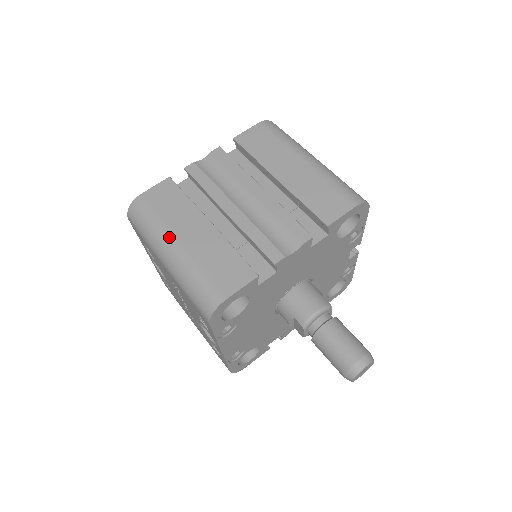
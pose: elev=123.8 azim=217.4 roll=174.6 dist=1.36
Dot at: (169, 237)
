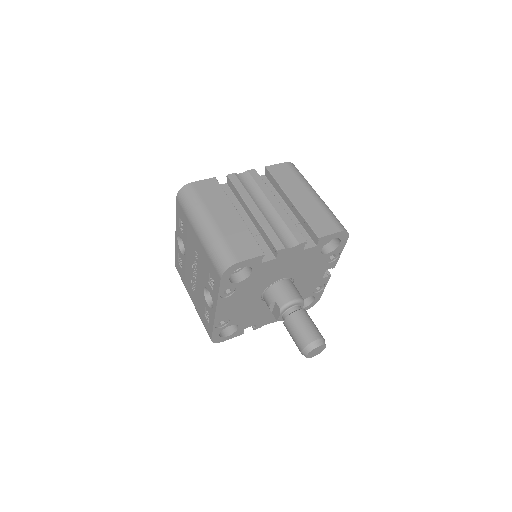
Dot at: (207, 214)
